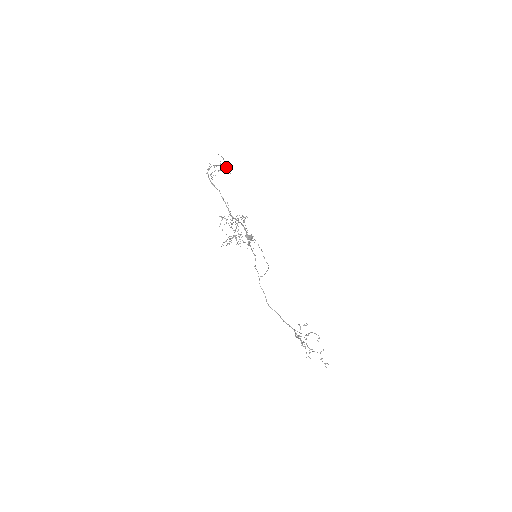
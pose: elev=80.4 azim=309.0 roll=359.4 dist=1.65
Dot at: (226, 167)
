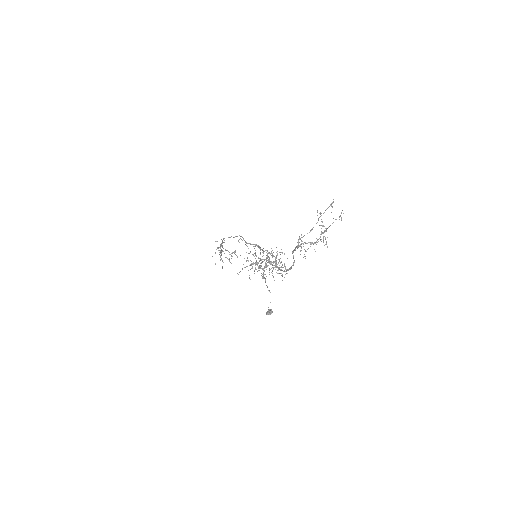
Dot at: occluded
